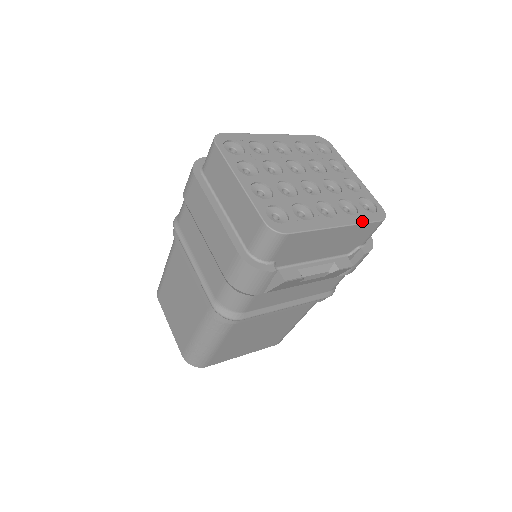
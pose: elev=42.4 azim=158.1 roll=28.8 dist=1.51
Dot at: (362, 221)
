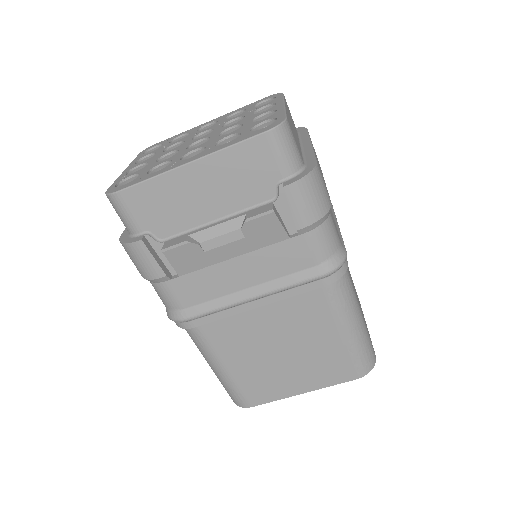
Dot at: (230, 144)
